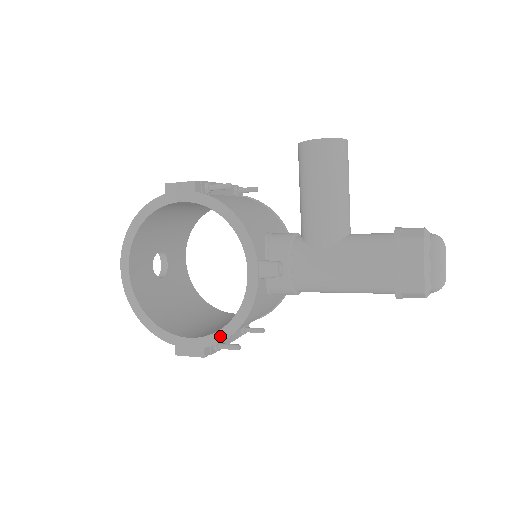
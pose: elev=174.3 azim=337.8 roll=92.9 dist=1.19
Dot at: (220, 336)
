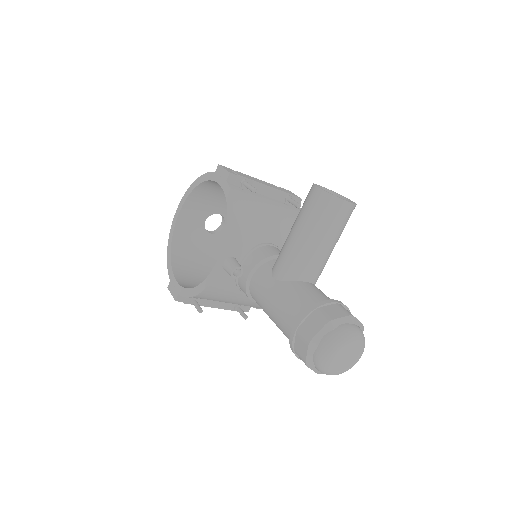
Dot at: (187, 293)
